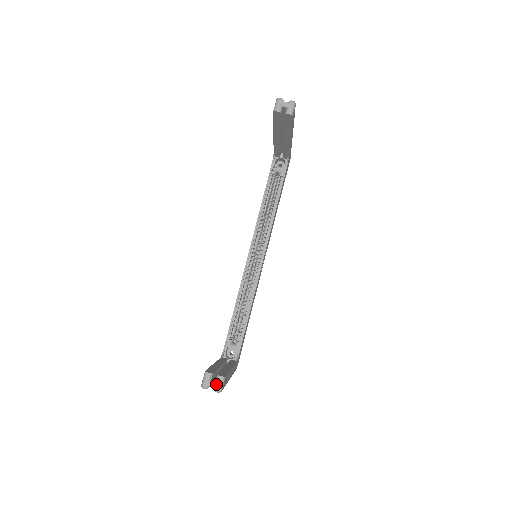
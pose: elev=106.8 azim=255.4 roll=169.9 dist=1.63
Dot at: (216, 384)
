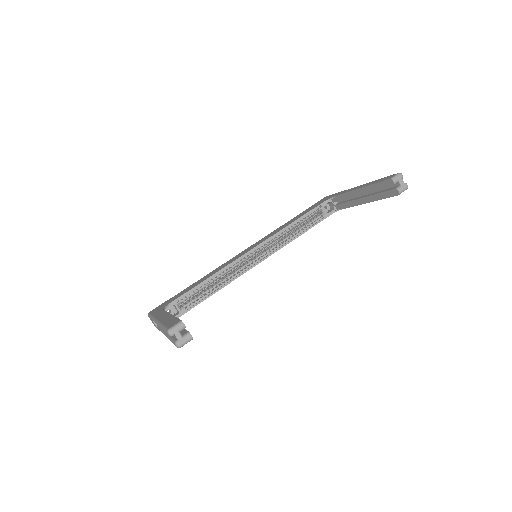
Dot at: (182, 338)
